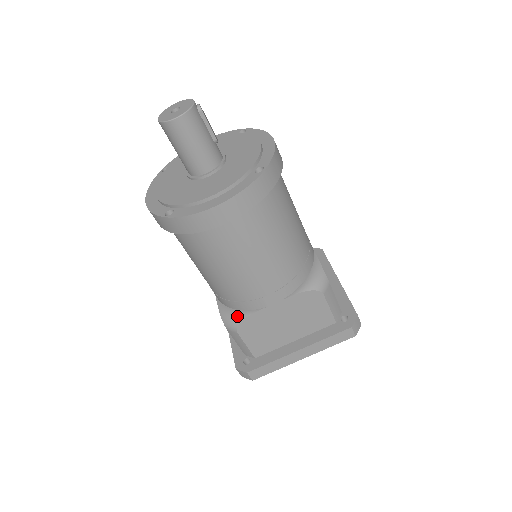
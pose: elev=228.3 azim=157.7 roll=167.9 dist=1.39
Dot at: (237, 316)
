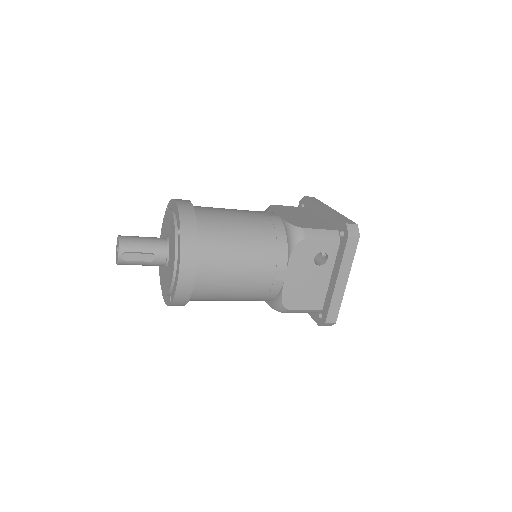
Dot at: occluded
